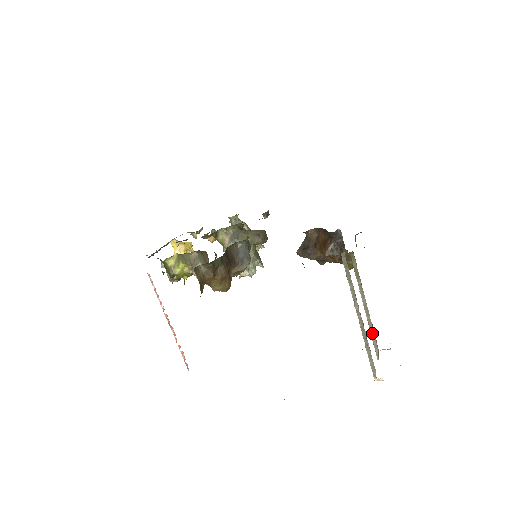
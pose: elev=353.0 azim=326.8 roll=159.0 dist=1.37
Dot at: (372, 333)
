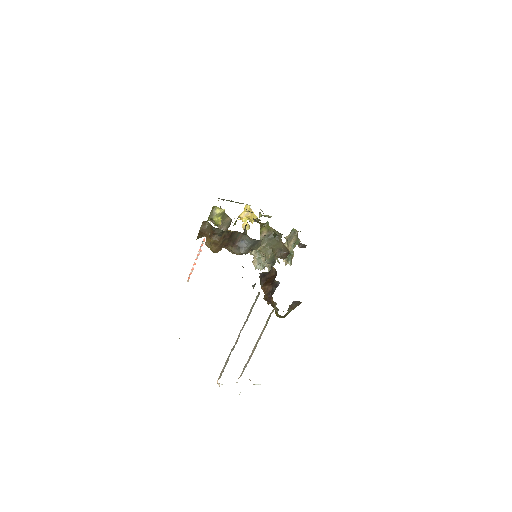
Dot at: (248, 361)
